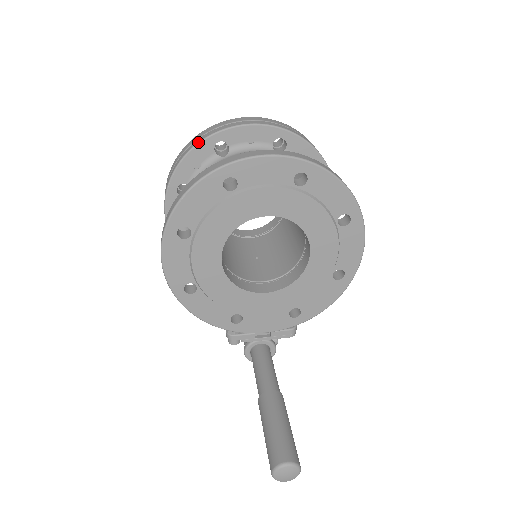
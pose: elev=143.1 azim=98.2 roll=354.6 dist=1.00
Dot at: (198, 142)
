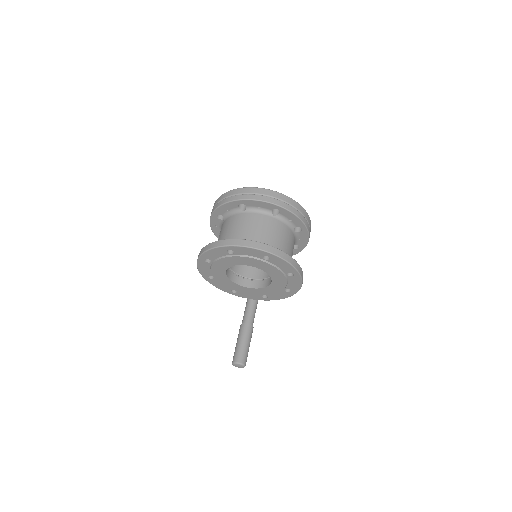
Dot at: (229, 201)
